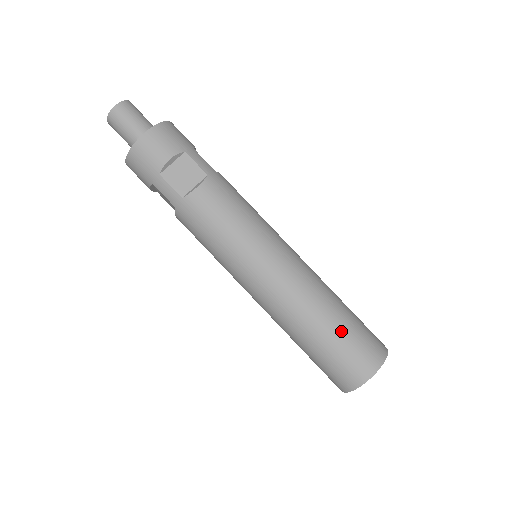
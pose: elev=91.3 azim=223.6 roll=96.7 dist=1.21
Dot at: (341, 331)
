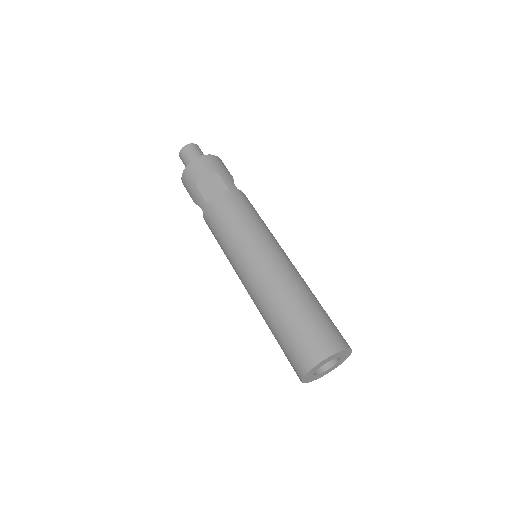
Dot at: (301, 317)
